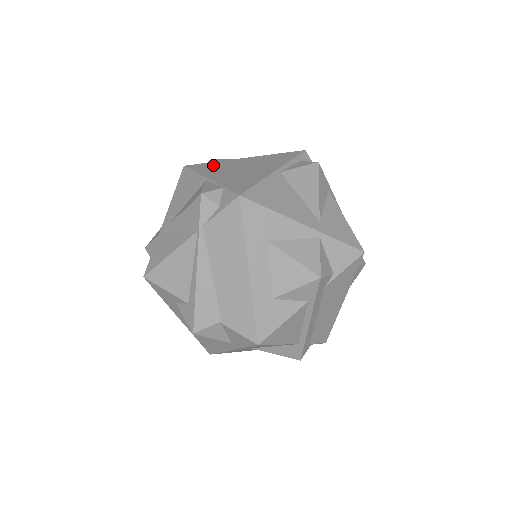
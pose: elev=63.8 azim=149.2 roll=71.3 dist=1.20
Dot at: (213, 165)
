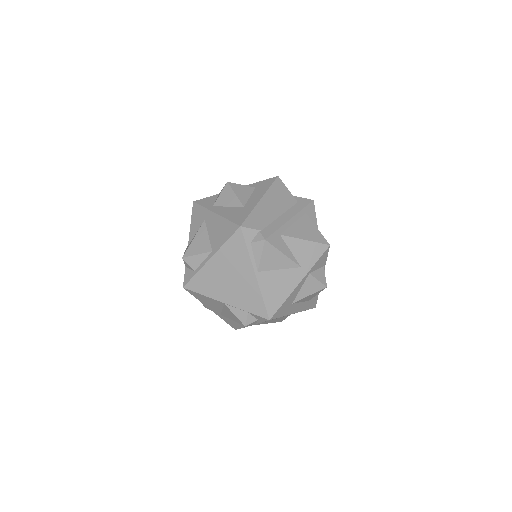
Dot at: (203, 280)
